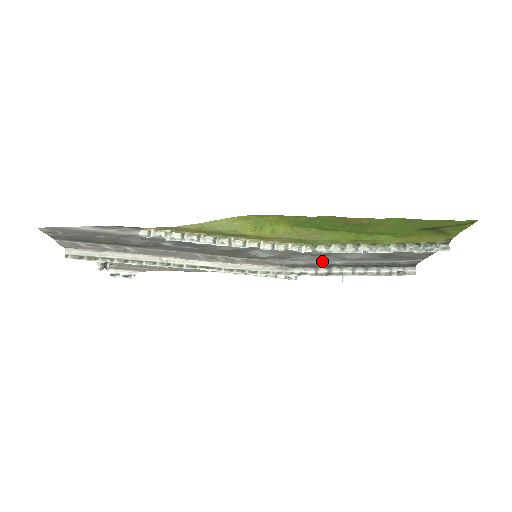
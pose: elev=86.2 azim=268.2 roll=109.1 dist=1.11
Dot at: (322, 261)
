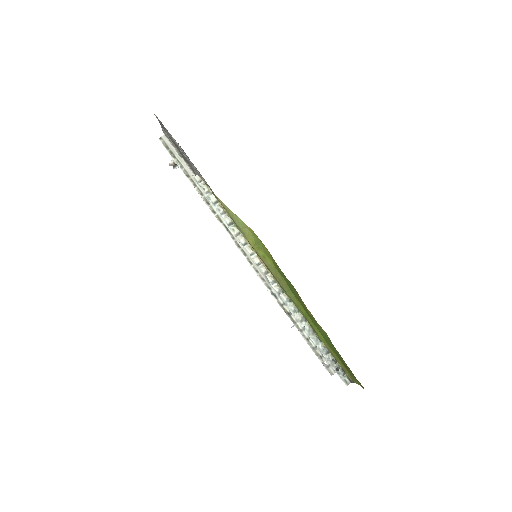
Dot at: occluded
